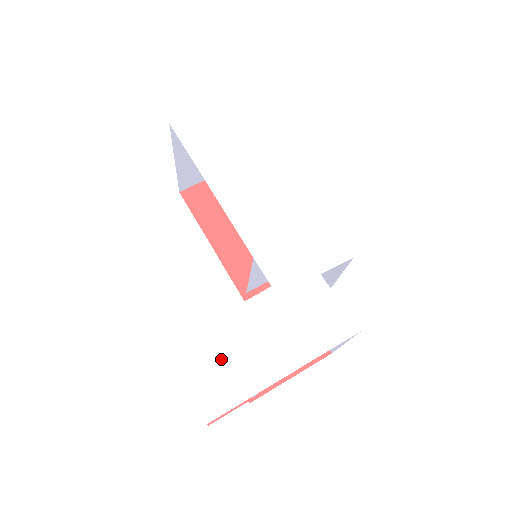
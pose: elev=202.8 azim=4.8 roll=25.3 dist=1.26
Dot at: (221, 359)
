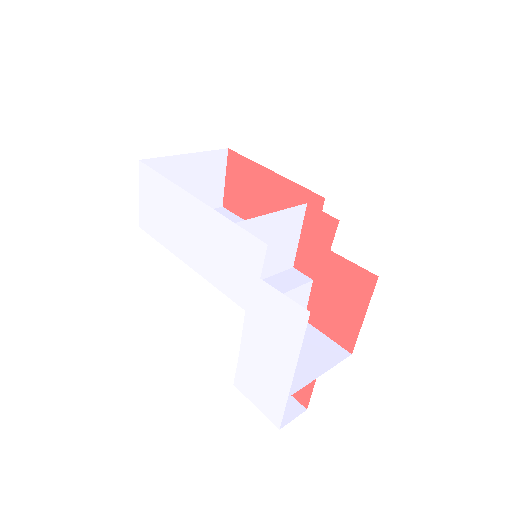
Dot at: (258, 382)
